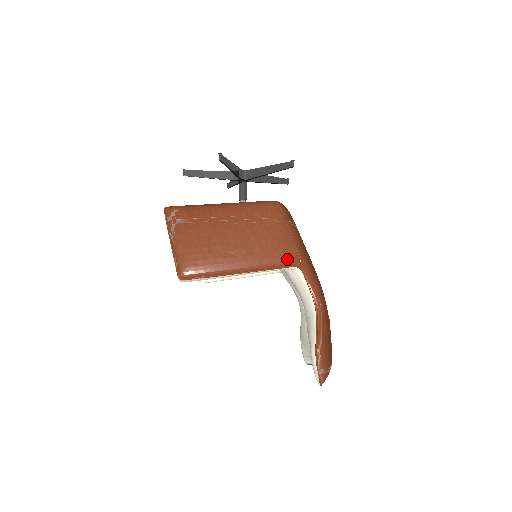
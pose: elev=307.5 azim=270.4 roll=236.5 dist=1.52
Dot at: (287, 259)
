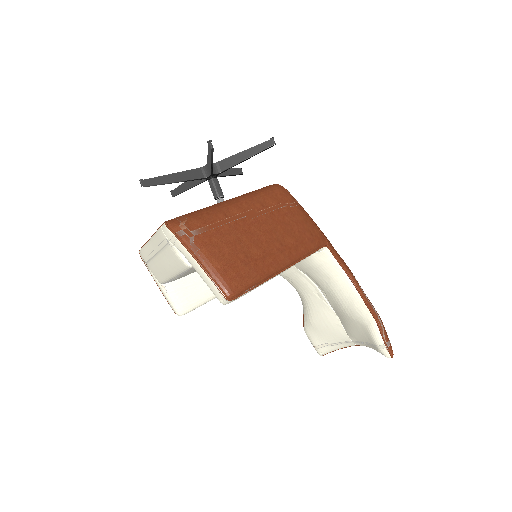
Dot at: (316, 241)
